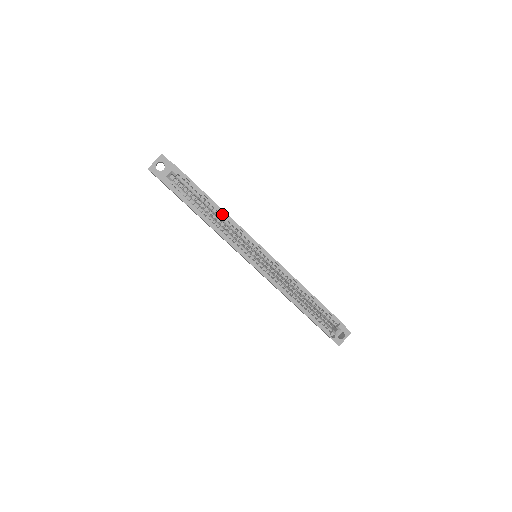
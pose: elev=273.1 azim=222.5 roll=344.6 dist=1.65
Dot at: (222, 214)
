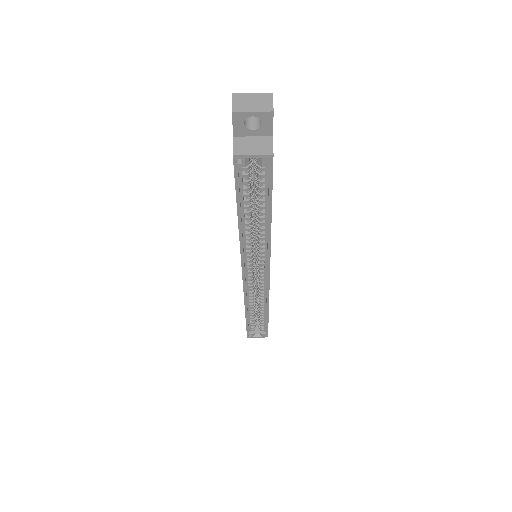
Dot at: (266, 227)
